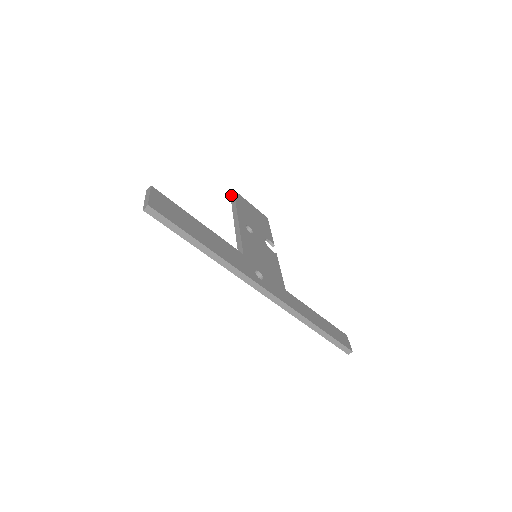
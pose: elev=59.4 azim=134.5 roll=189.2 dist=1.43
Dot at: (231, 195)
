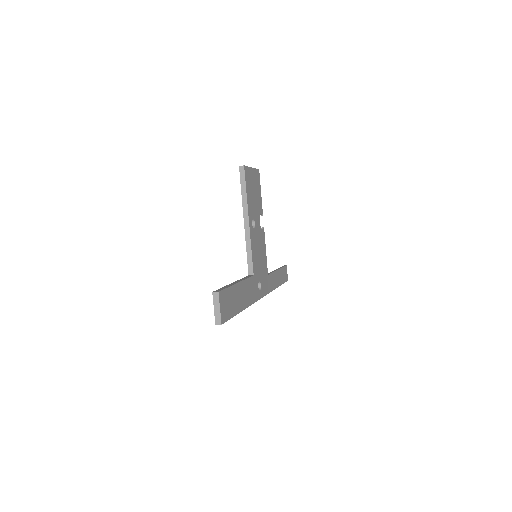
Dot at: (241, 173)
